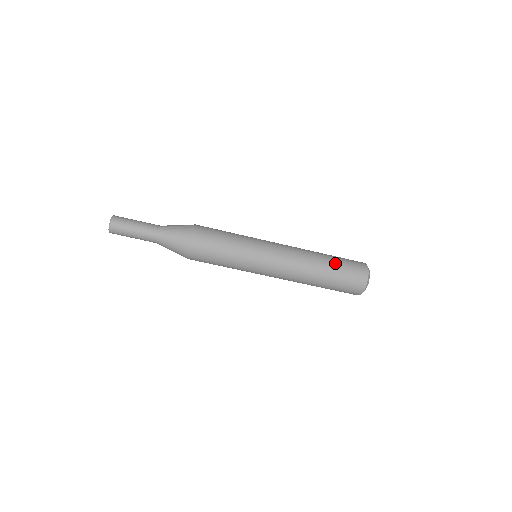
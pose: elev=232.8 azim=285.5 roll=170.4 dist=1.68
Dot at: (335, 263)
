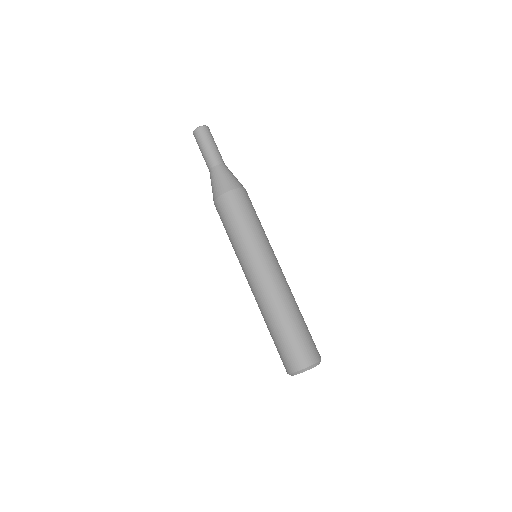
Dot at: occluded
